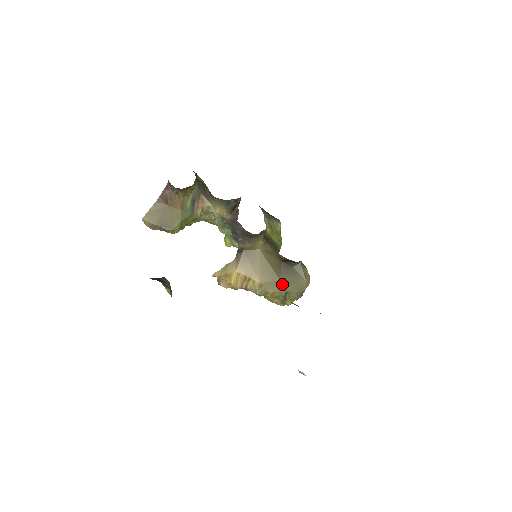
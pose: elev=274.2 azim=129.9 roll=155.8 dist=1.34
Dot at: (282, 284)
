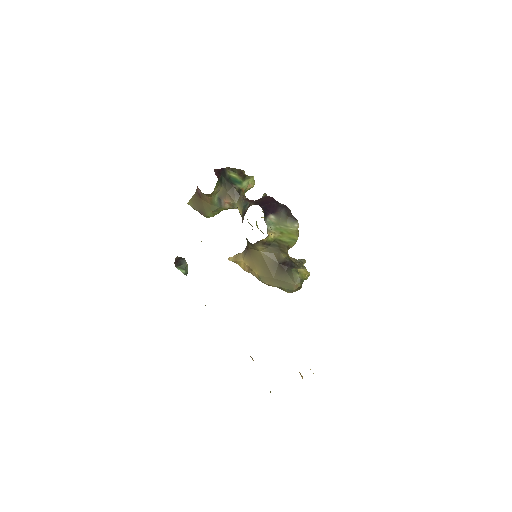
Dot at: (275, 281)
